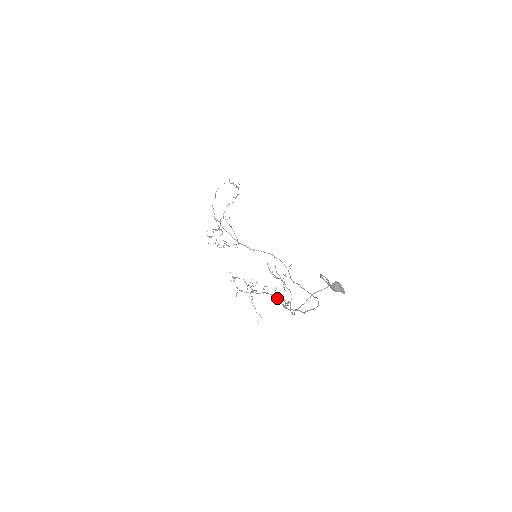
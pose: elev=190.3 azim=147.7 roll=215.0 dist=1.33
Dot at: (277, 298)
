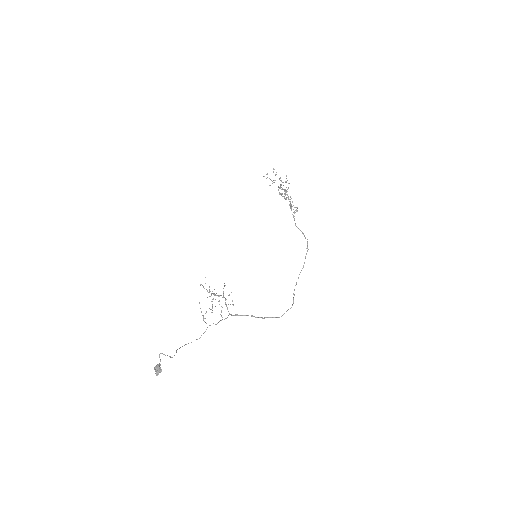
Dot at: (227, 309)
